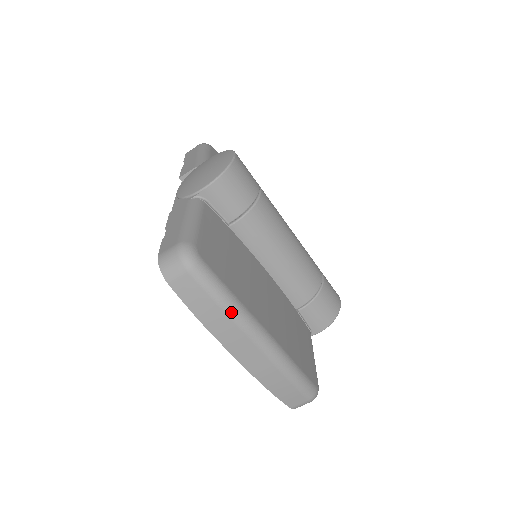
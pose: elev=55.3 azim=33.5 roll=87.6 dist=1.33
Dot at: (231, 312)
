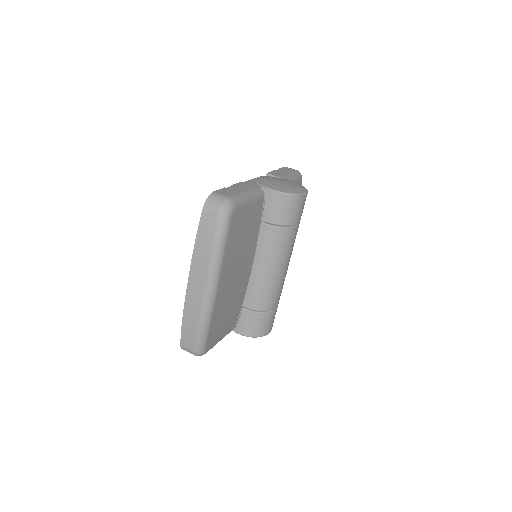
Dot at: (214, 257)
